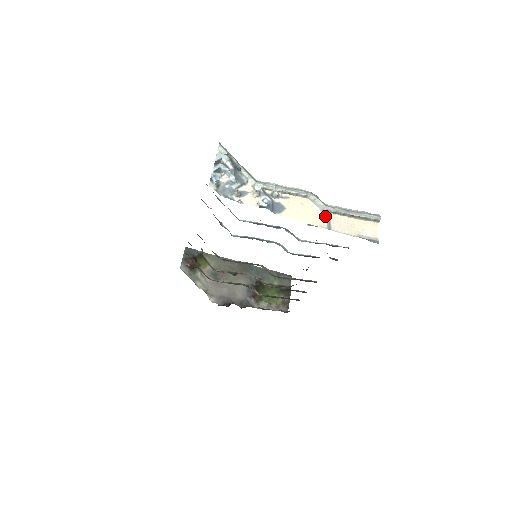
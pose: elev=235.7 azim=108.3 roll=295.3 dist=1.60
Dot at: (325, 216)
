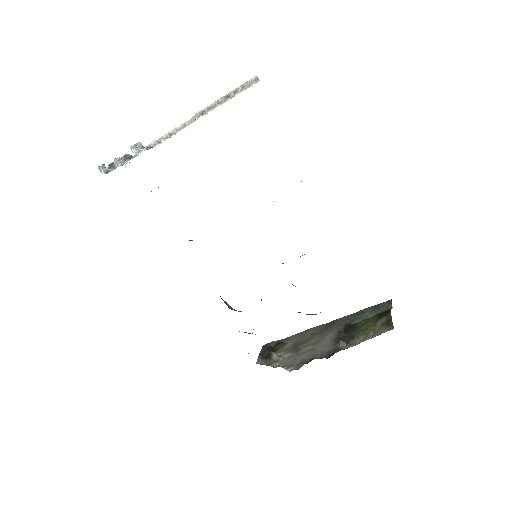
Dot at: occluded
